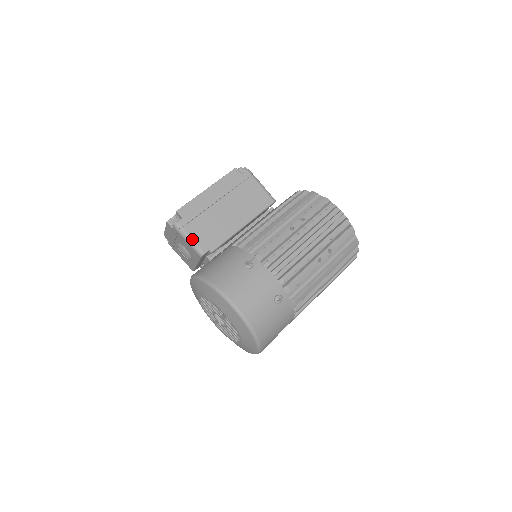
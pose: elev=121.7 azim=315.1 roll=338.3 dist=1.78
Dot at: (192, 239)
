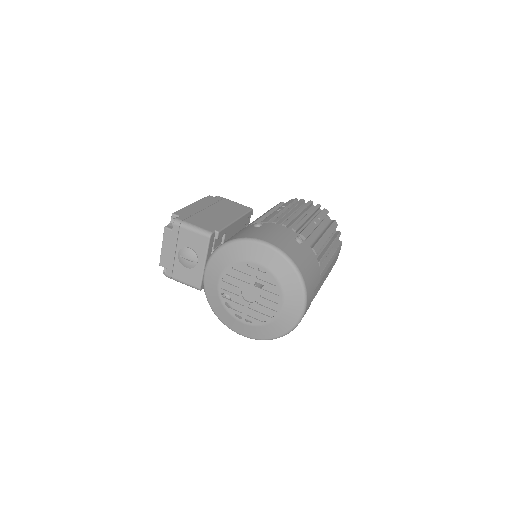
Dot at: (196, 226)
